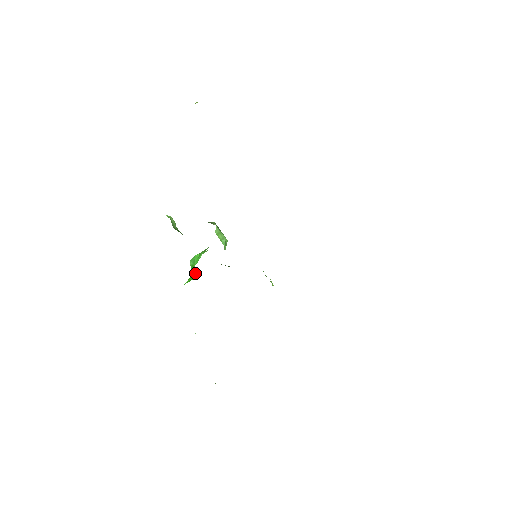
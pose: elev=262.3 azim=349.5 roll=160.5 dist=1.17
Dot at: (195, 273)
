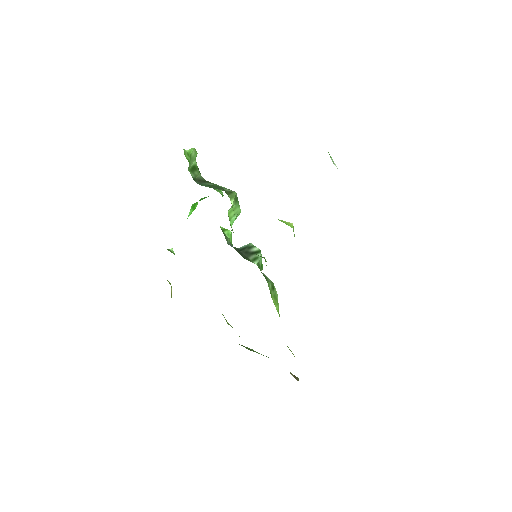
Dot at: (195, 208)
